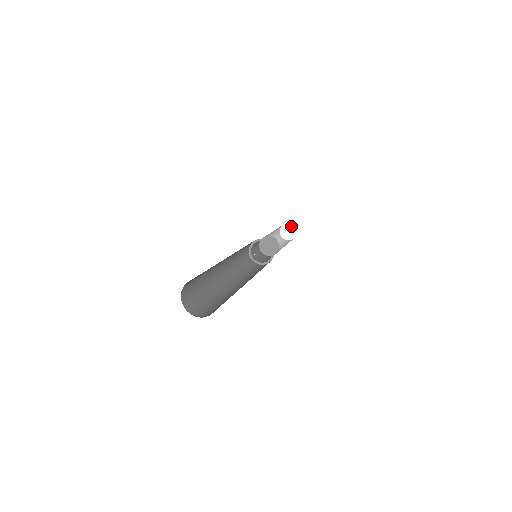
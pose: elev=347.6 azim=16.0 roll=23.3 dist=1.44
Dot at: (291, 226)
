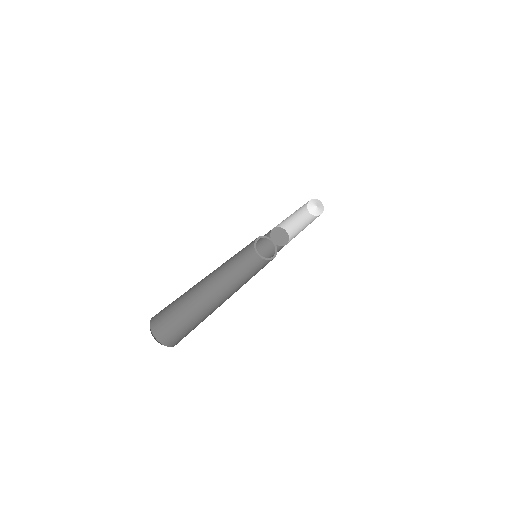
Dot at: (314, 201)
